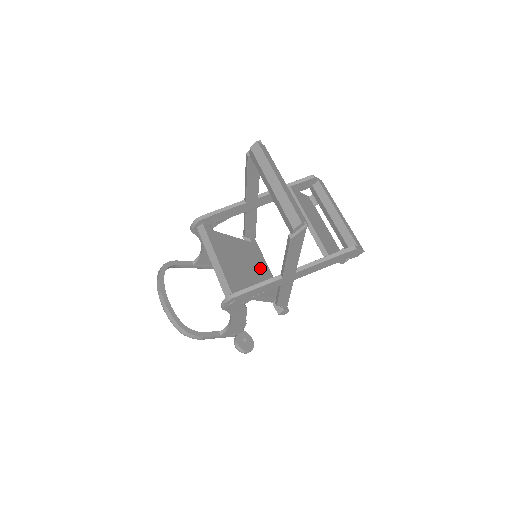
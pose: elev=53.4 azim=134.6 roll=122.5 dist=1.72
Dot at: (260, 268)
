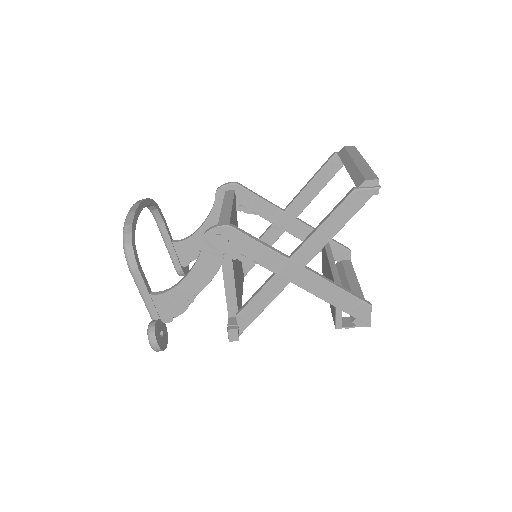
Dot at: (240, 284)
